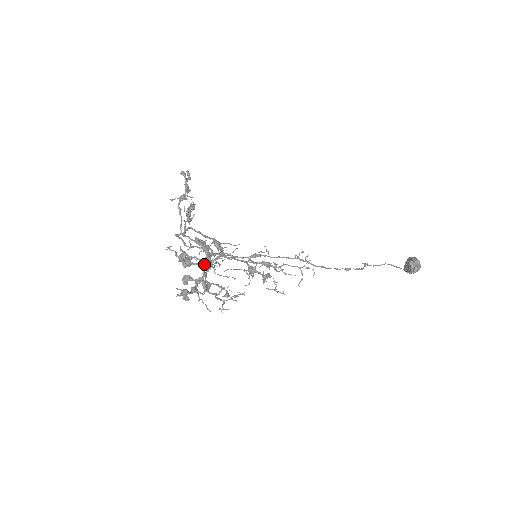
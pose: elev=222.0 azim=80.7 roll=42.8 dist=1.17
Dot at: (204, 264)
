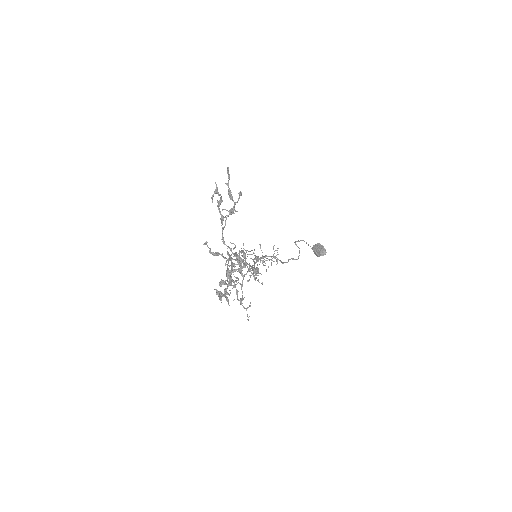
Dot at: (234, 271)
